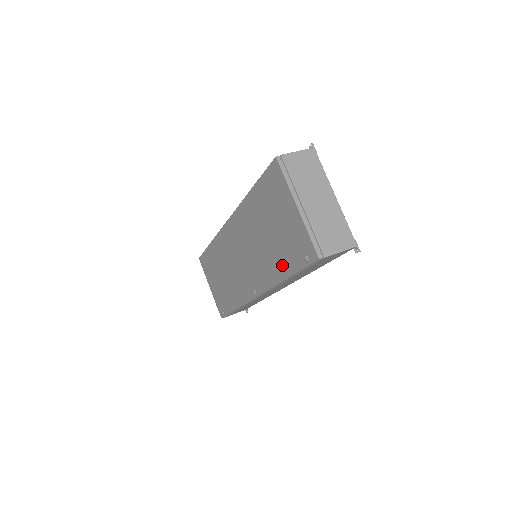
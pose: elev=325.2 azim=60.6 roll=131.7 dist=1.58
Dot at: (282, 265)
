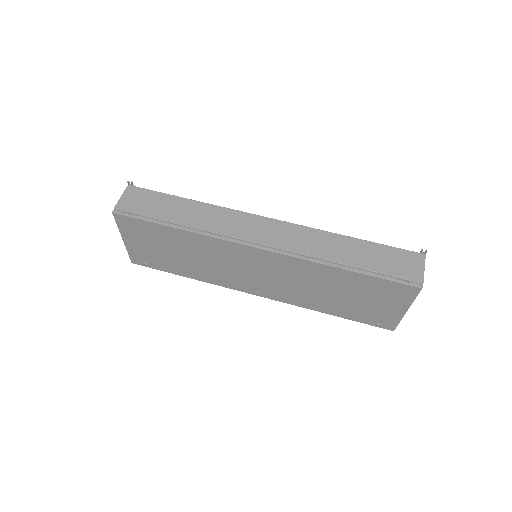
Dot at: (337, 311)
